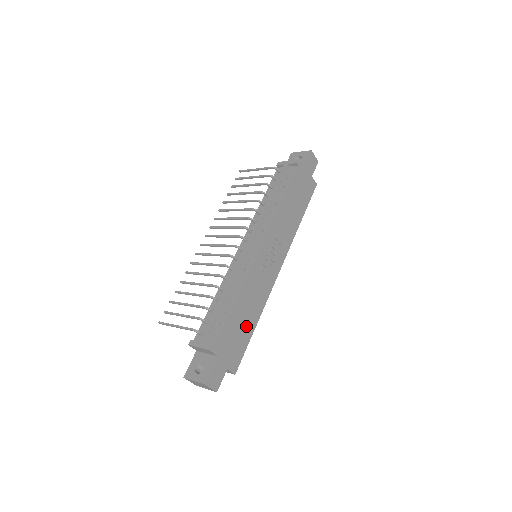
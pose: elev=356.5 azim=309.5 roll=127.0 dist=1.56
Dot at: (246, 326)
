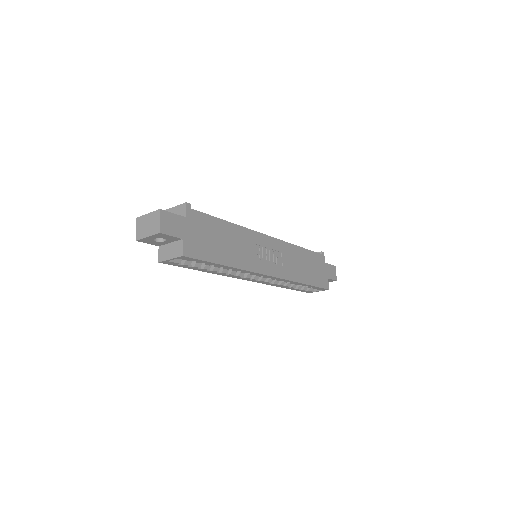
Dot at: (220, 250)
